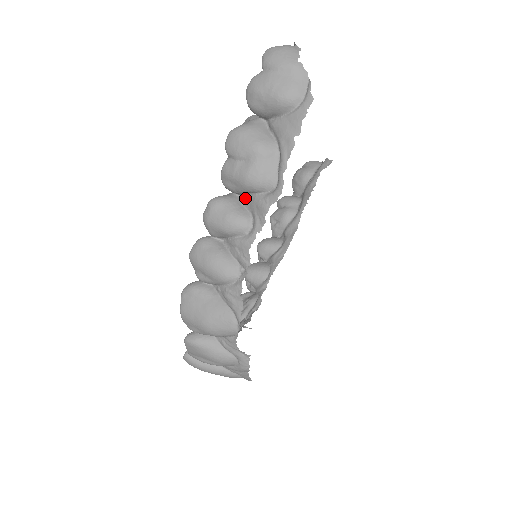
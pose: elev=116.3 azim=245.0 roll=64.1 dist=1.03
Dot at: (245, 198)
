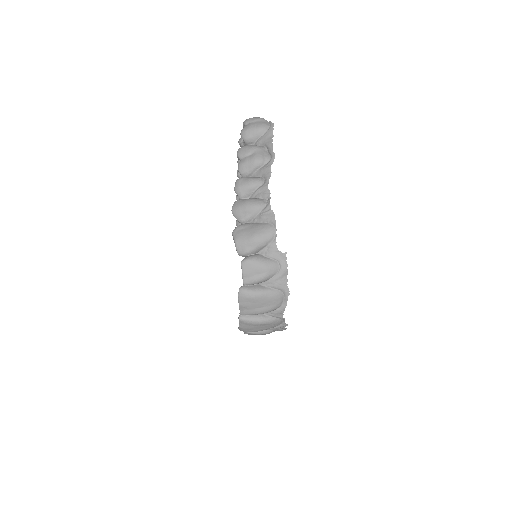
Dot at: (255, 175)
